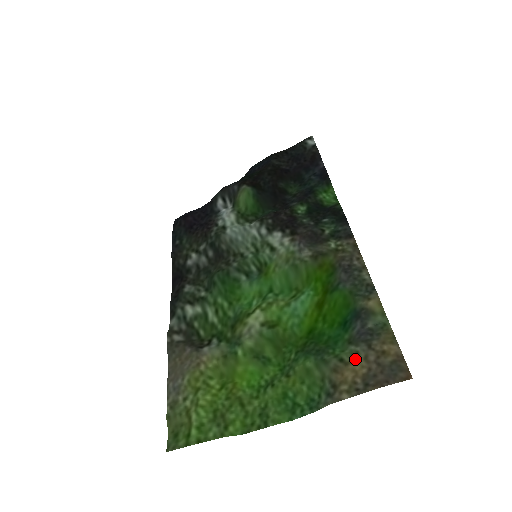
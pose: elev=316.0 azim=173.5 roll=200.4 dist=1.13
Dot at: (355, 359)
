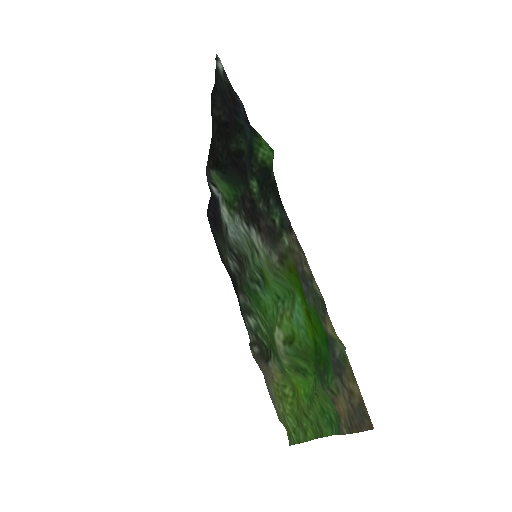
Dot at: (339, 394)
